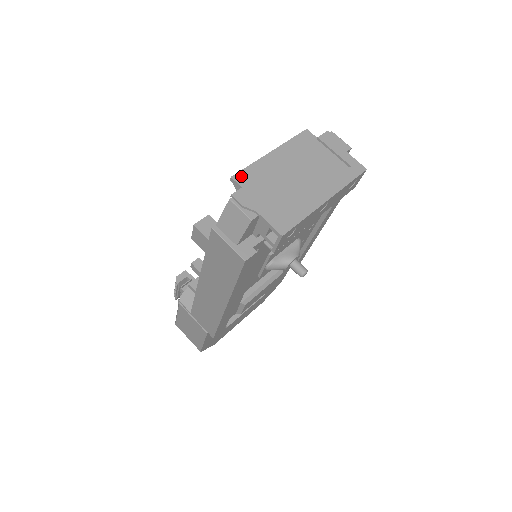
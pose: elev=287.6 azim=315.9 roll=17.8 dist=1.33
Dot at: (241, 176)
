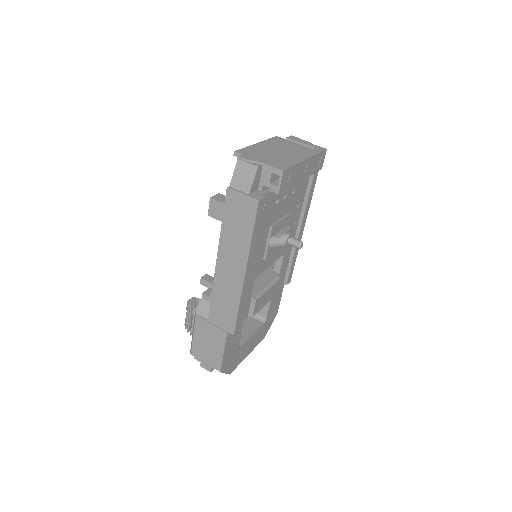
Dot at: (241, 151)
